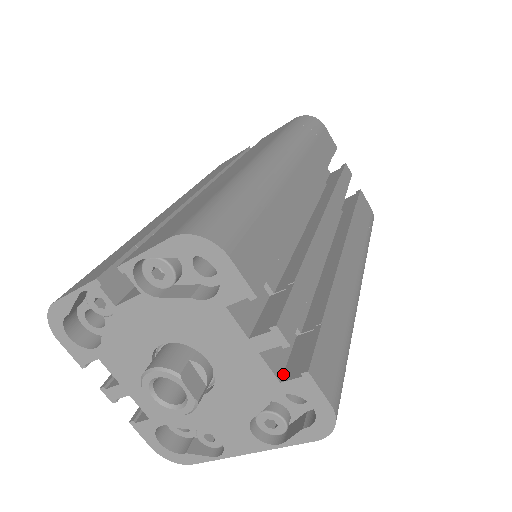
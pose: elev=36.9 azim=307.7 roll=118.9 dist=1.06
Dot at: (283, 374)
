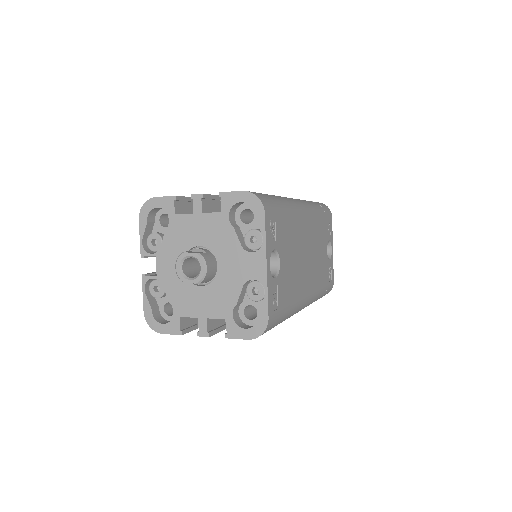
Dot at: (224, 212)
